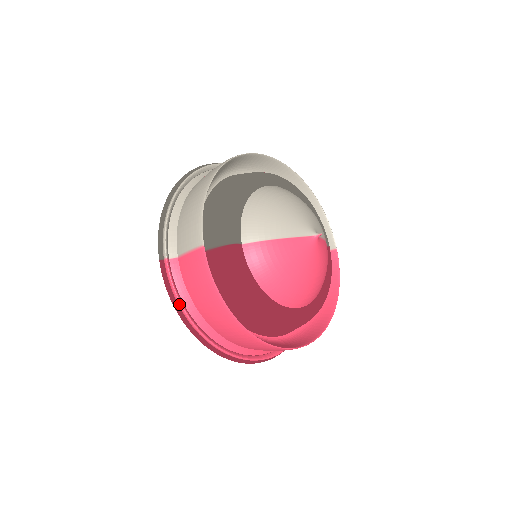
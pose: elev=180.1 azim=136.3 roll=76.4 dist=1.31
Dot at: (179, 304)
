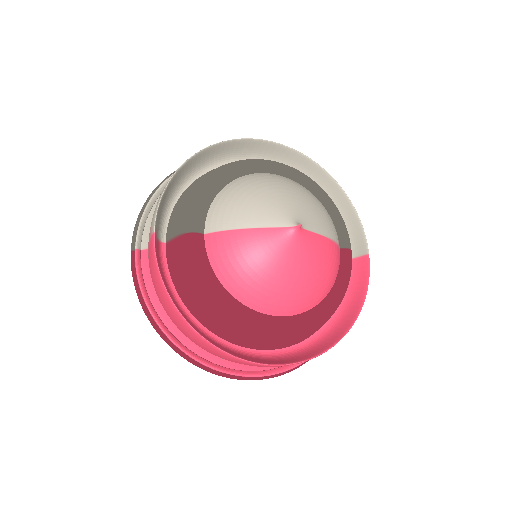
Dot at: (143, 298)
